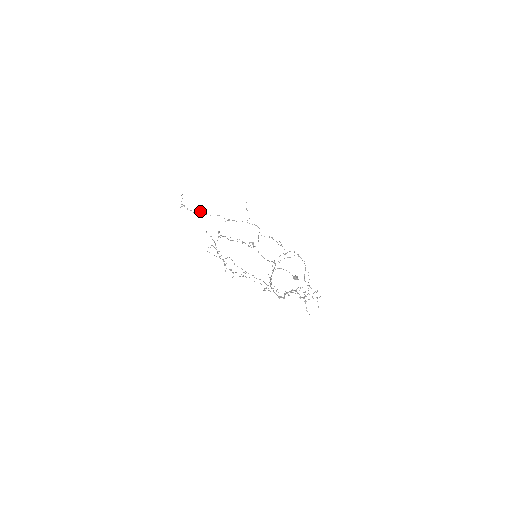
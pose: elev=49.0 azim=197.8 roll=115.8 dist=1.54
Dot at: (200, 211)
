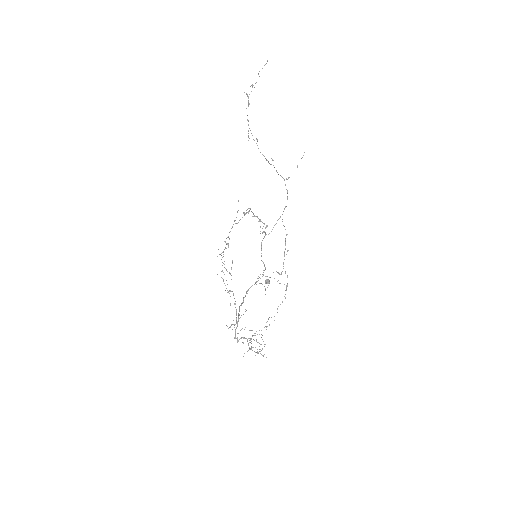
Dot at: (256, 139)
